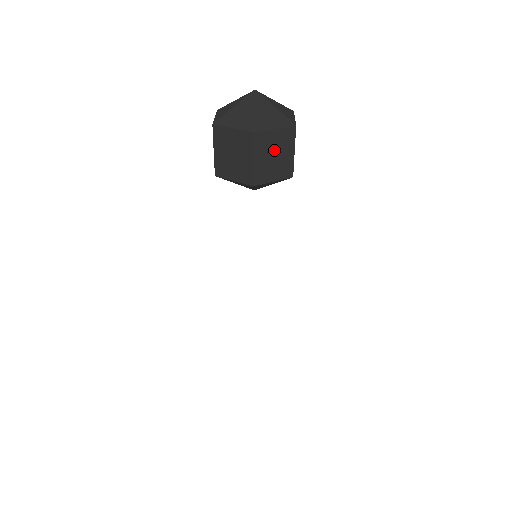
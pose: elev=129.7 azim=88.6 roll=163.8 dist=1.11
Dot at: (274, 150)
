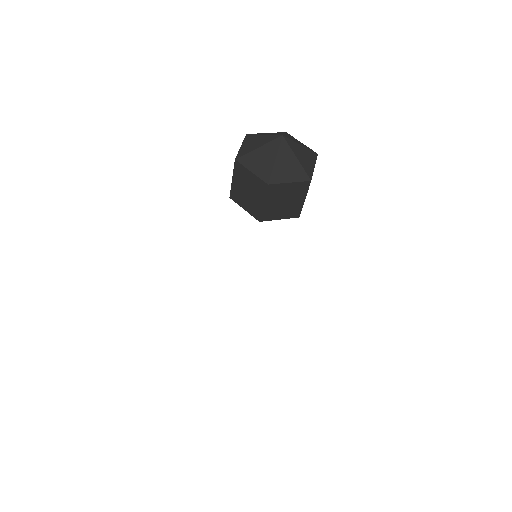
Dot at: (285, 197)
